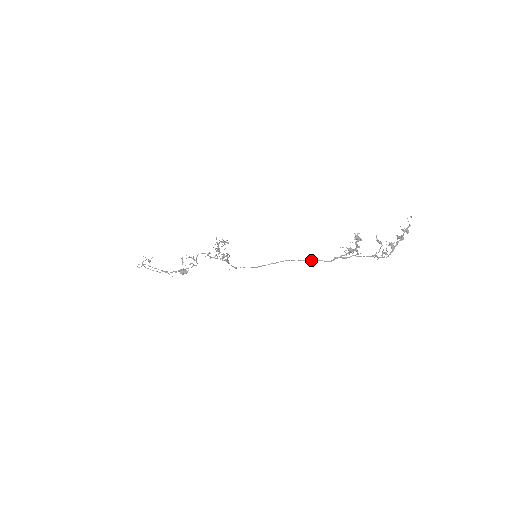
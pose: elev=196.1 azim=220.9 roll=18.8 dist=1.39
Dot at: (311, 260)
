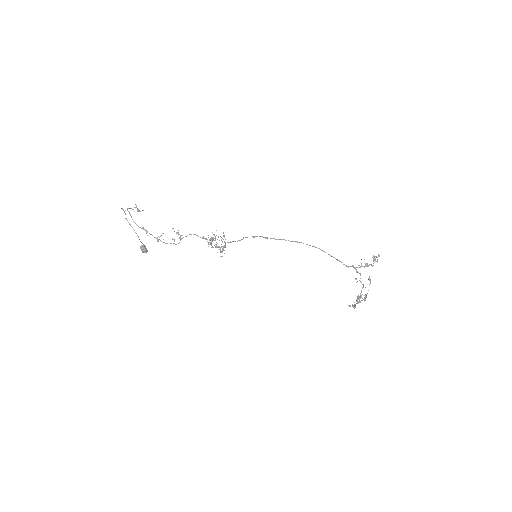
Dot at: occluded
